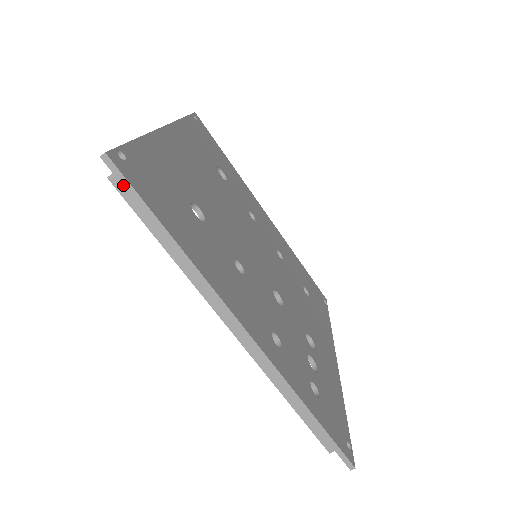
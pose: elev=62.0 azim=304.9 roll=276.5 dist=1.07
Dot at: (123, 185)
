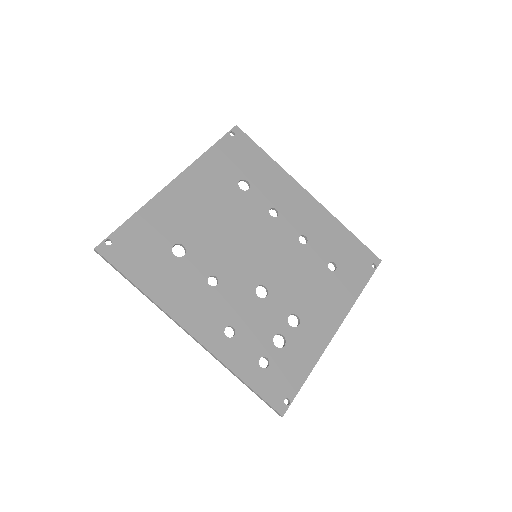
Dot at: (107, 262)
